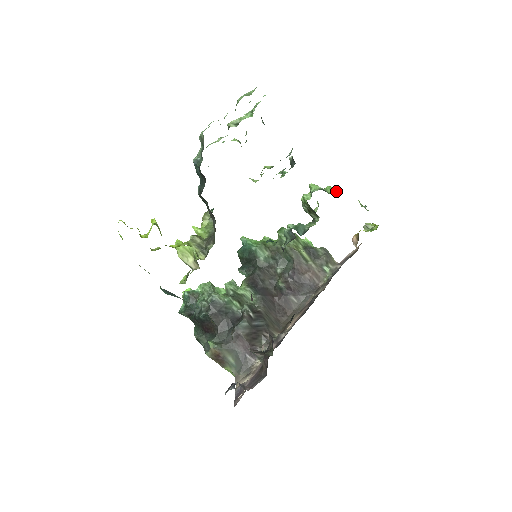
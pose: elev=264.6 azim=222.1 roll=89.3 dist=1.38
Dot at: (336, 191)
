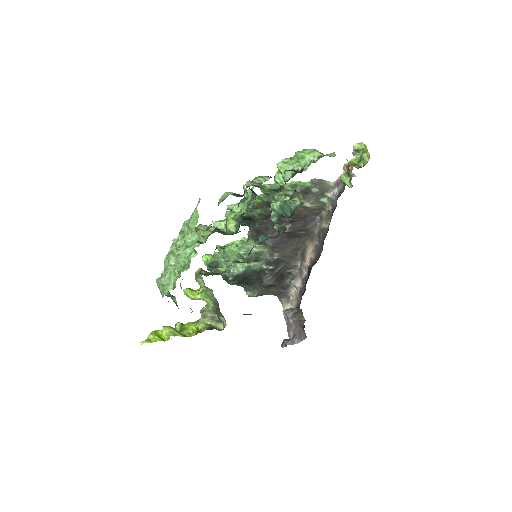
Dot at: (310, 159)
